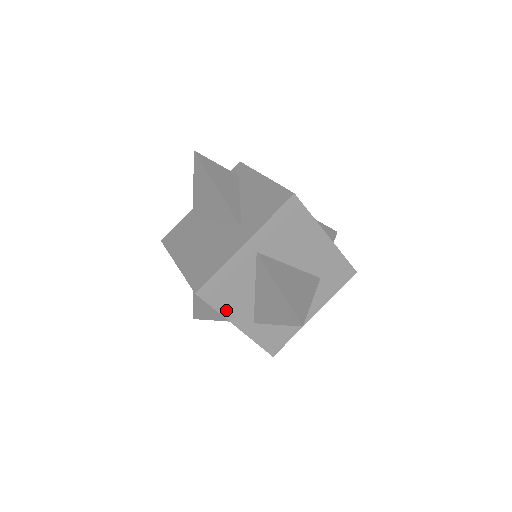
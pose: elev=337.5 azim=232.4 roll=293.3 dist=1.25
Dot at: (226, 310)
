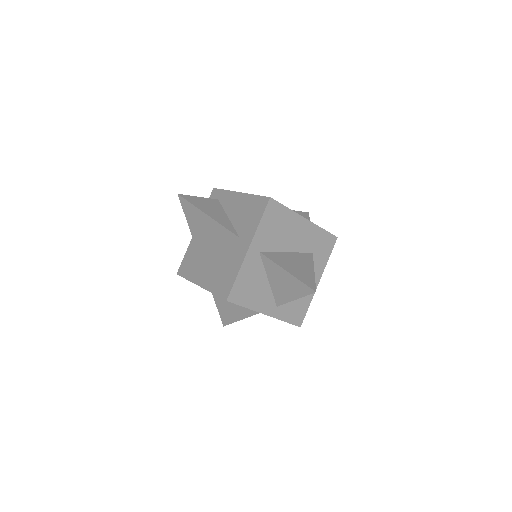
Dot at: (253, 305)
